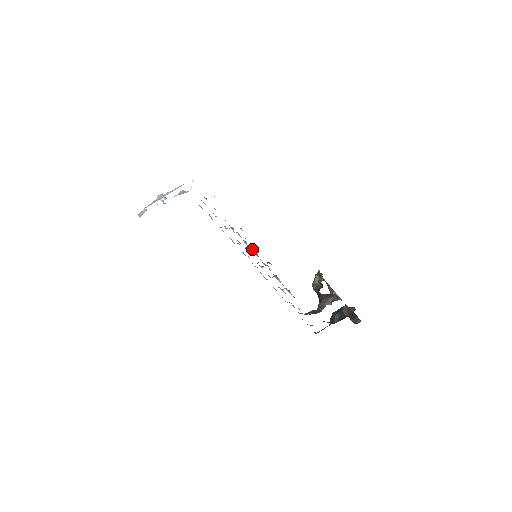
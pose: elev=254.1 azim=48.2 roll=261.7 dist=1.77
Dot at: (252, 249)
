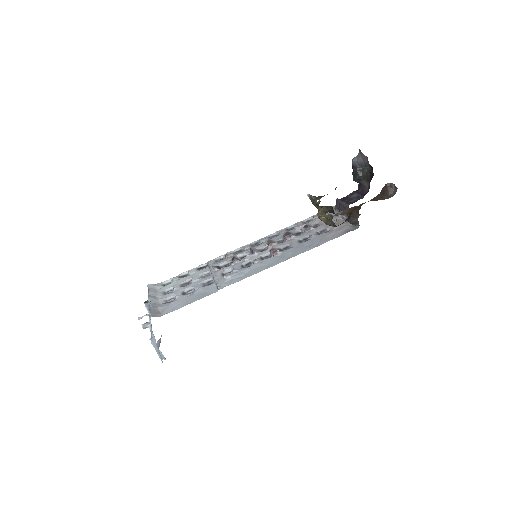
Dot at: (247, 259)
